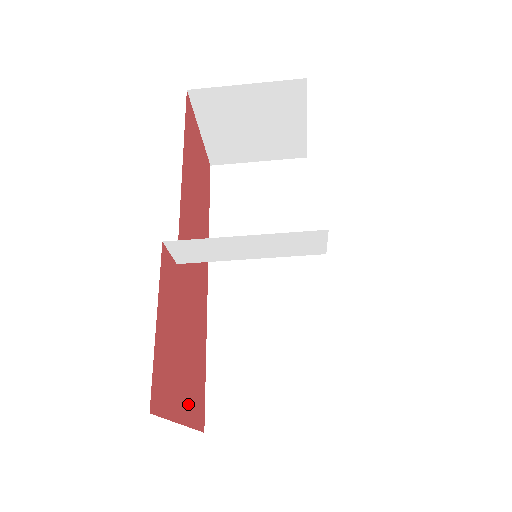
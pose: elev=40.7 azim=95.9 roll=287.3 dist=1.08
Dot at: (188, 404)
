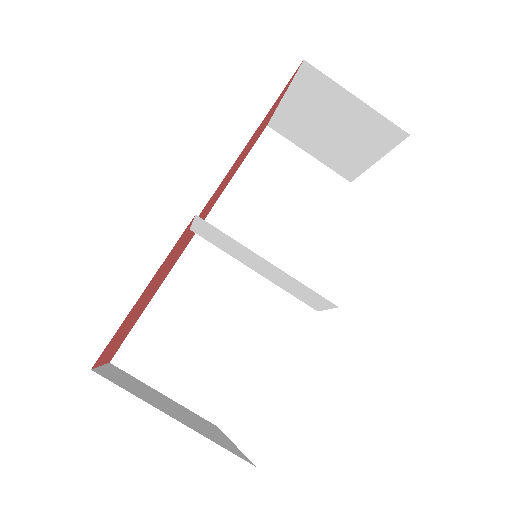
Dot at: (116, 345)
